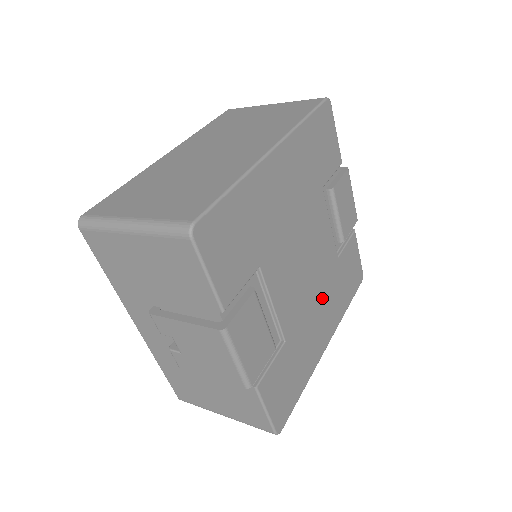
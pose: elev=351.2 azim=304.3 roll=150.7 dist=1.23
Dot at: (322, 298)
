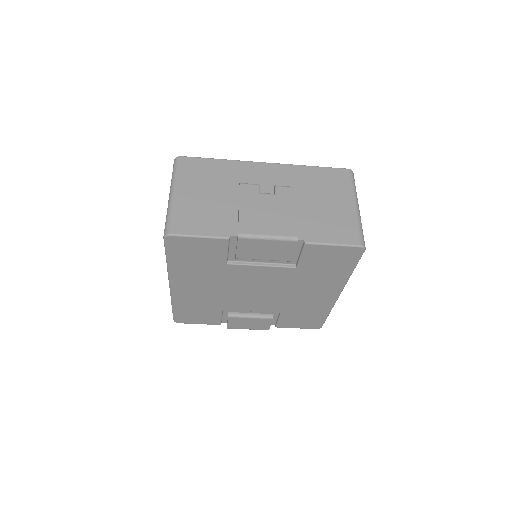
Dot at: (300, 288)
